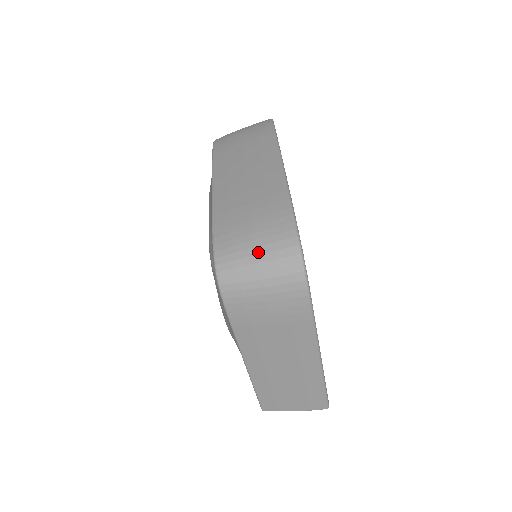
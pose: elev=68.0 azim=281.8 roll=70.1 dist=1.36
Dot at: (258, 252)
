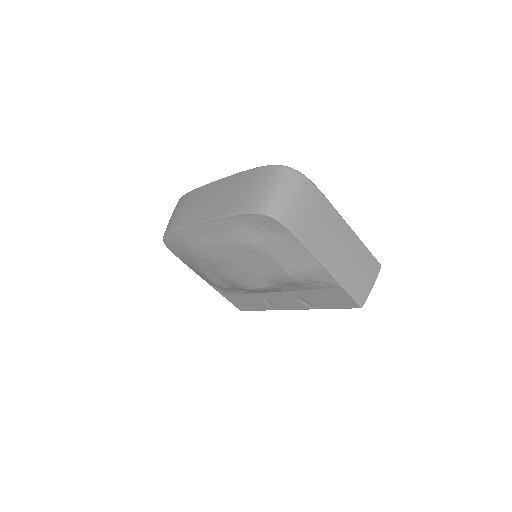
Dot at: (271, 186)
